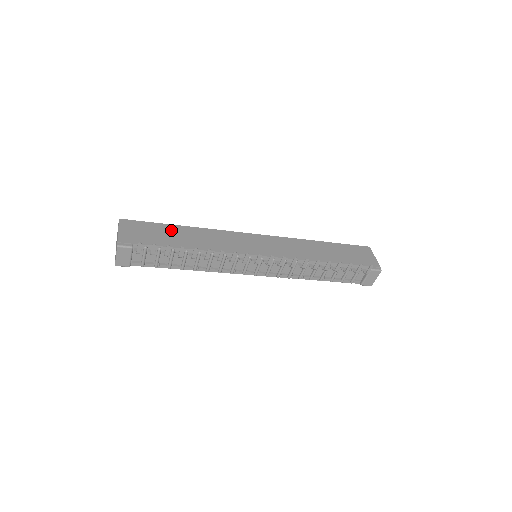
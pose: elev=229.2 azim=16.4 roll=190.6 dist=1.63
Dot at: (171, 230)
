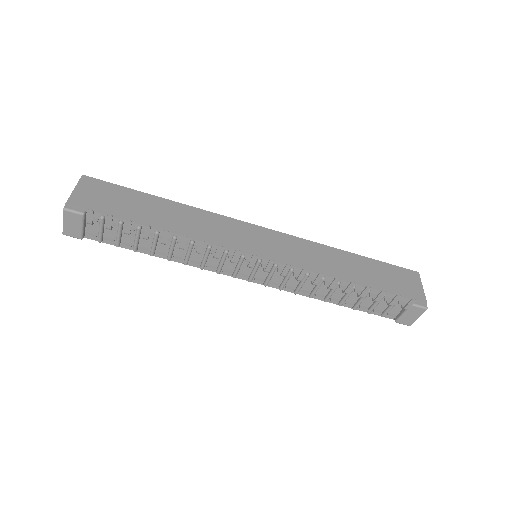
Dot at: (146, 201)
